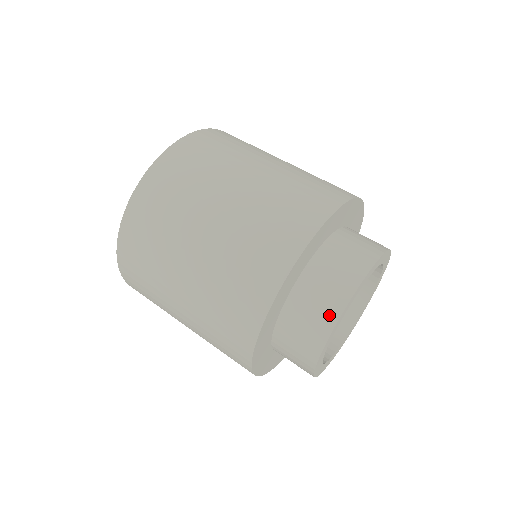
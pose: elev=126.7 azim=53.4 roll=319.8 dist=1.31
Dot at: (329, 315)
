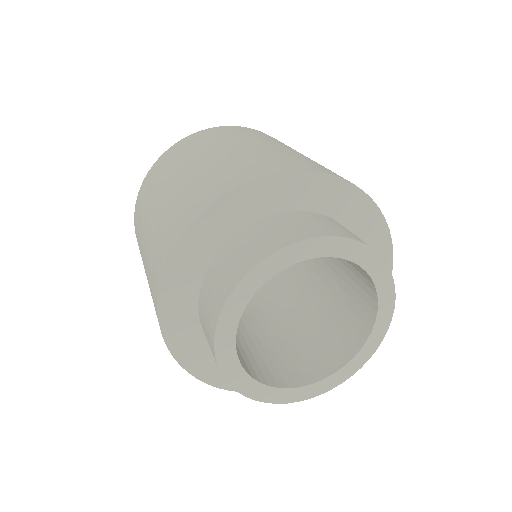
Dot at: (212, 324)
